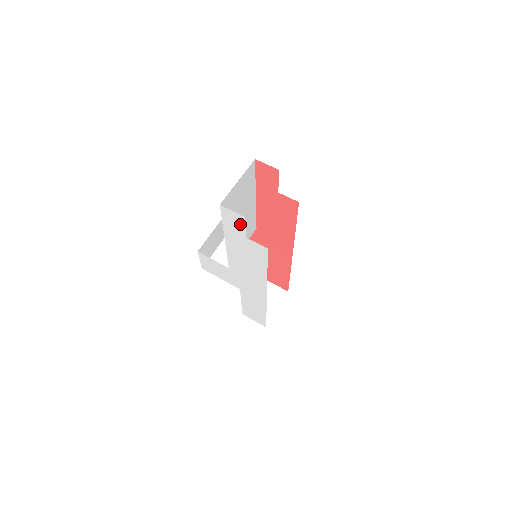
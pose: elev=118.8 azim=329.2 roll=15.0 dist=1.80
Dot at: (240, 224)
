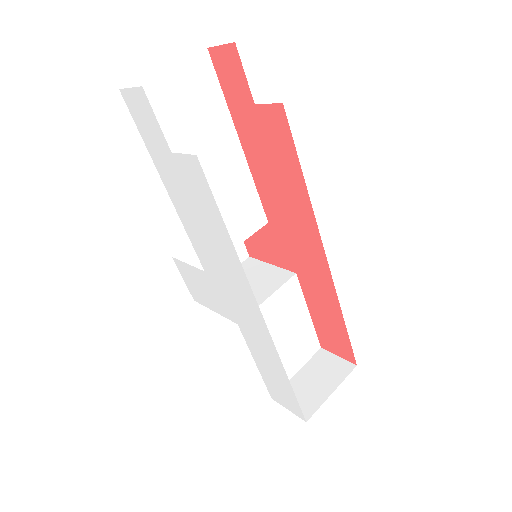
Dot at: (151, 118)
